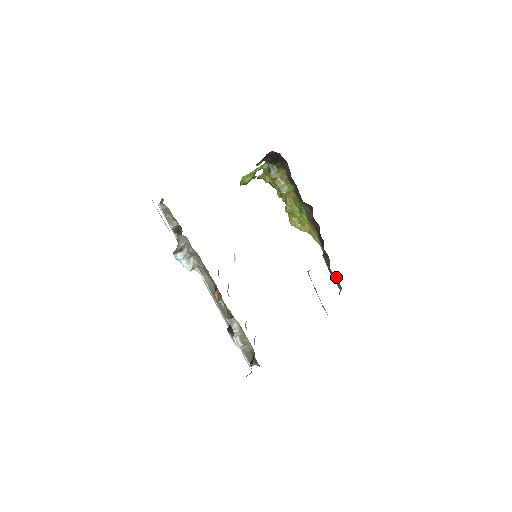
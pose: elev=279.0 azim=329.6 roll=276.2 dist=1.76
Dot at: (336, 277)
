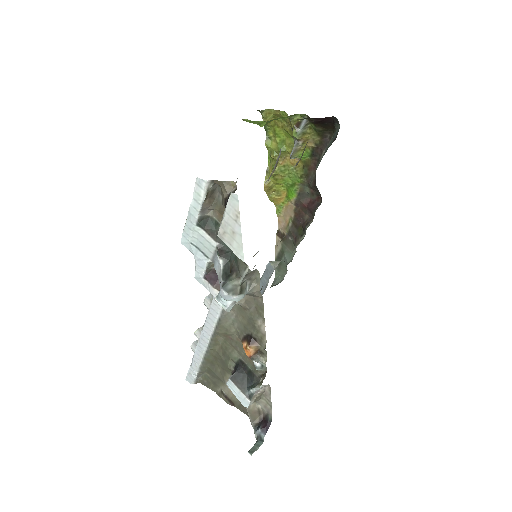
Dot at: (285, 267)
